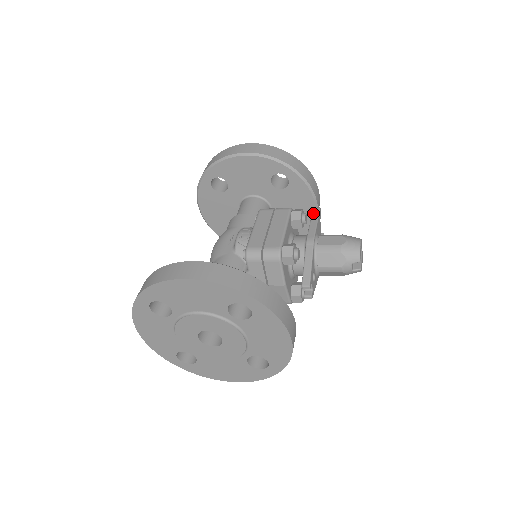
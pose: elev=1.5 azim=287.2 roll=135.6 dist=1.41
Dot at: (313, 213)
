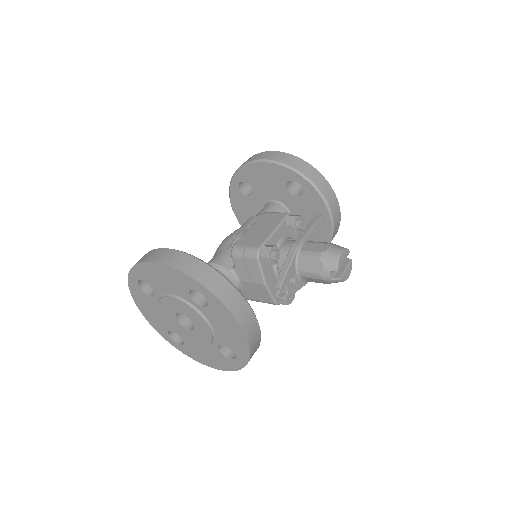
Dot at: (312, 220)
